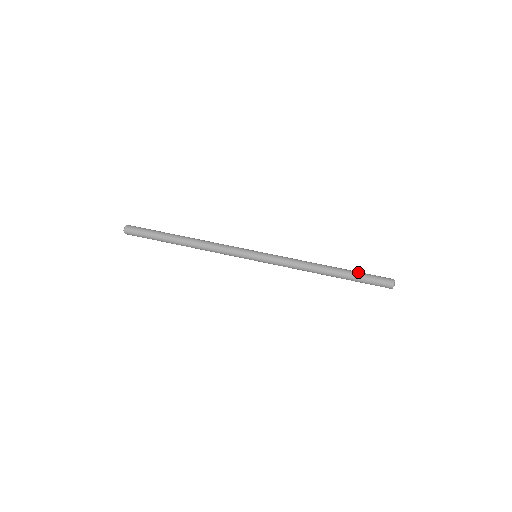
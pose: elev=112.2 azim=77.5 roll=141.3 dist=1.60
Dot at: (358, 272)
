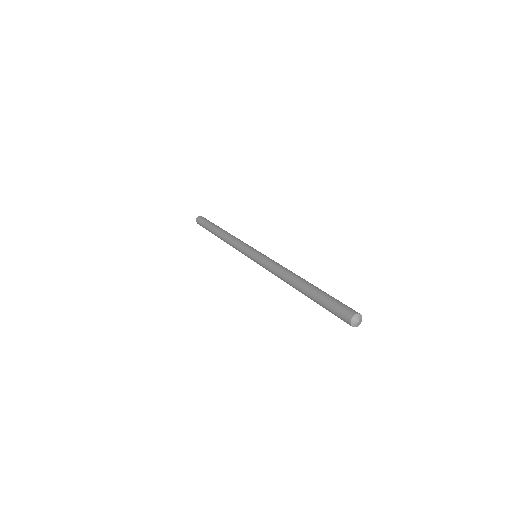
Dot at: (326, 293)
